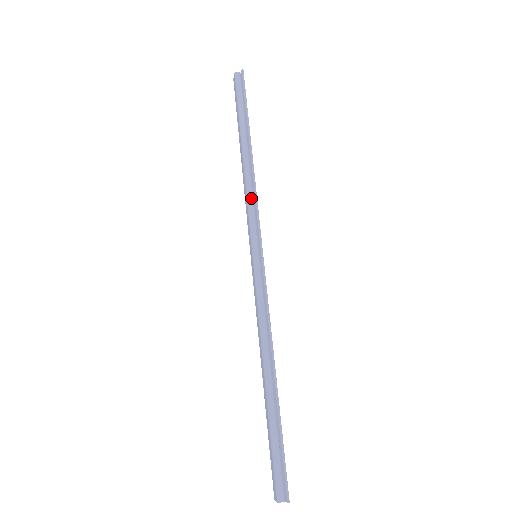
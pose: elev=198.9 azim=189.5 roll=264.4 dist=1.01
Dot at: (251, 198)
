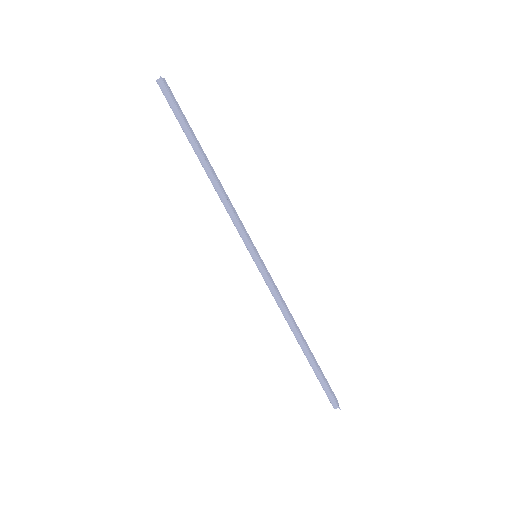
Dot at: (230, 211)
